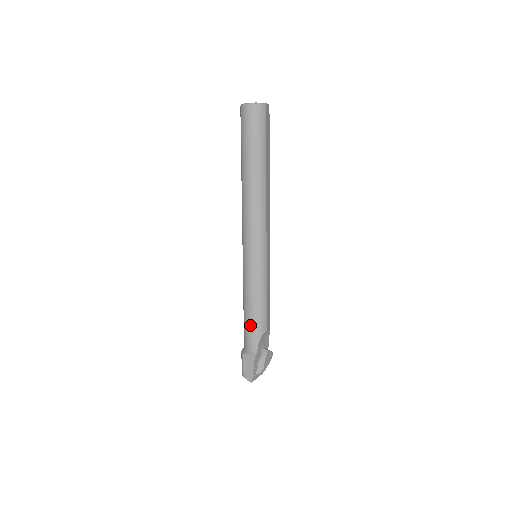
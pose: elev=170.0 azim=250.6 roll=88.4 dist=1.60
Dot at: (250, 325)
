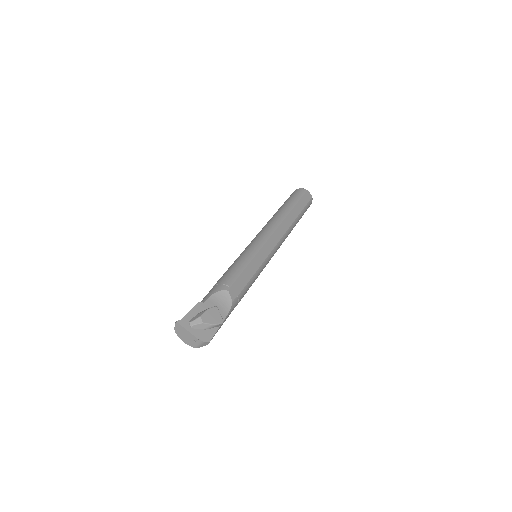
Dot at: (215, 285)
